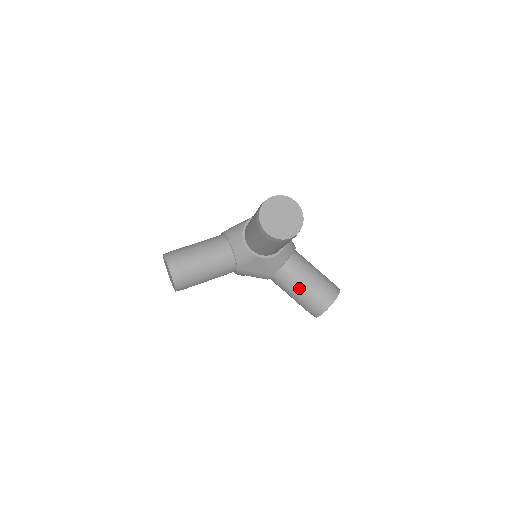
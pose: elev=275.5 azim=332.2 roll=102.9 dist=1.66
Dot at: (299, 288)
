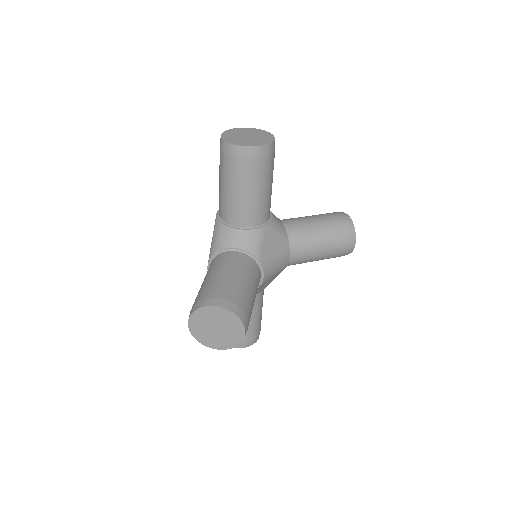
Dot at: (317, 231)
